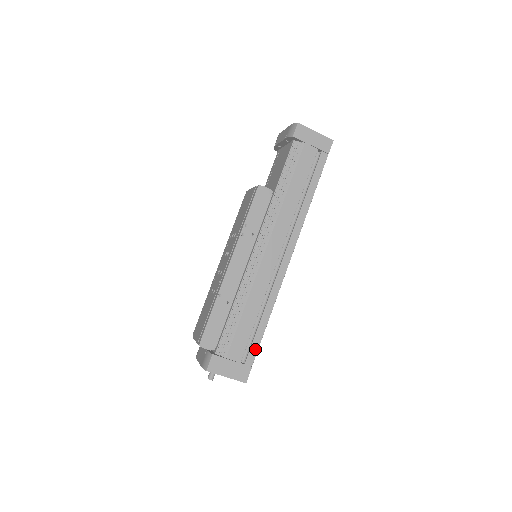
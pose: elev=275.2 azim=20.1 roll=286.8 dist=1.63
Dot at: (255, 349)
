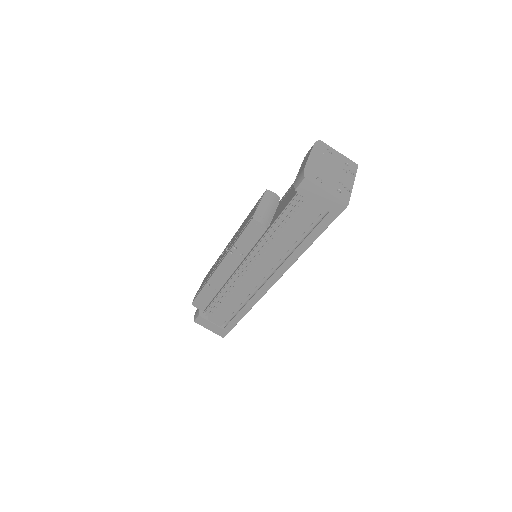
Dot at: (233, 324)
